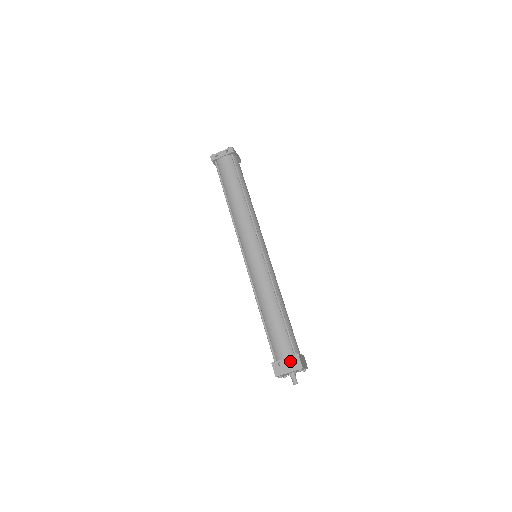
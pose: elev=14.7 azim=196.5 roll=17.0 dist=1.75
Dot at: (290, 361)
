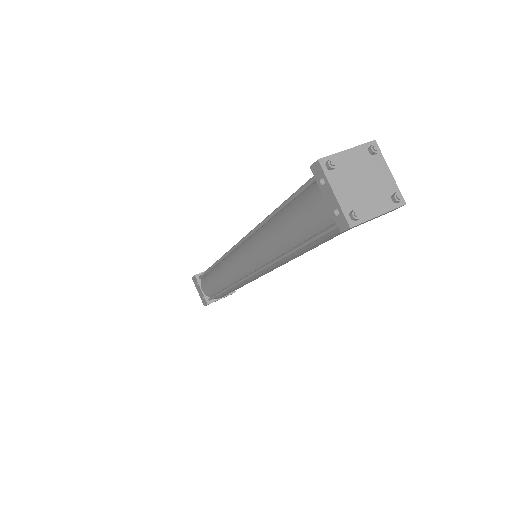
Dot at: (202, 295)
